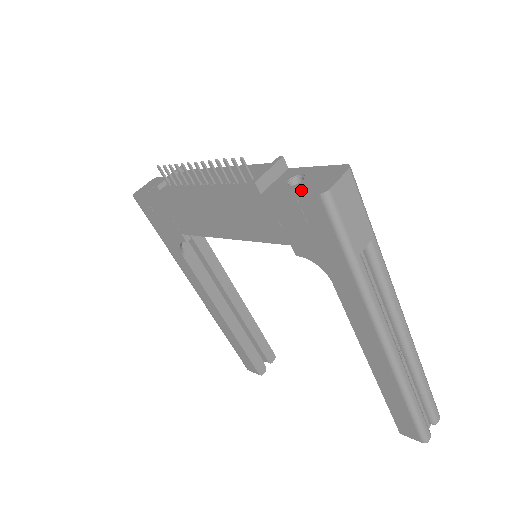
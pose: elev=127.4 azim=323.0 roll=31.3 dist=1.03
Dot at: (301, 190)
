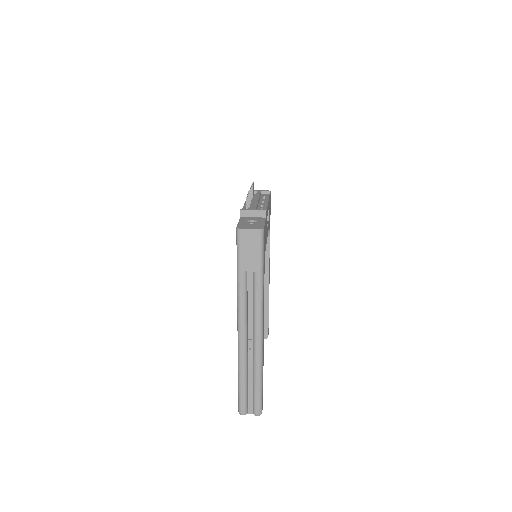
Dot at: (241, 224)
